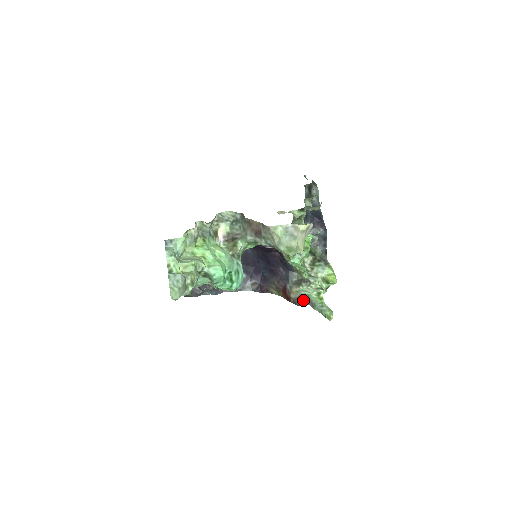
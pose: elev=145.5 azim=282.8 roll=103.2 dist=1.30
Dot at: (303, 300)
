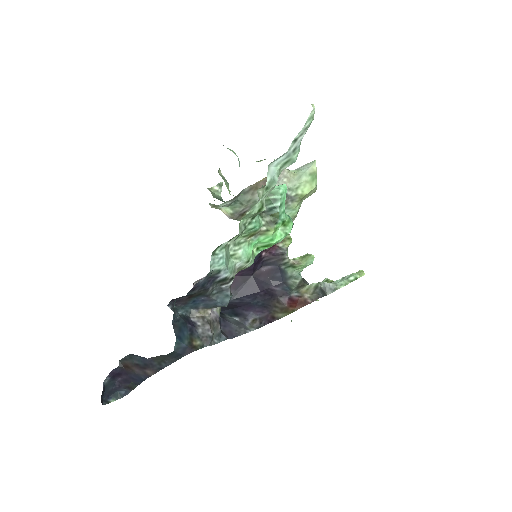
Dot at: (321, 289)
